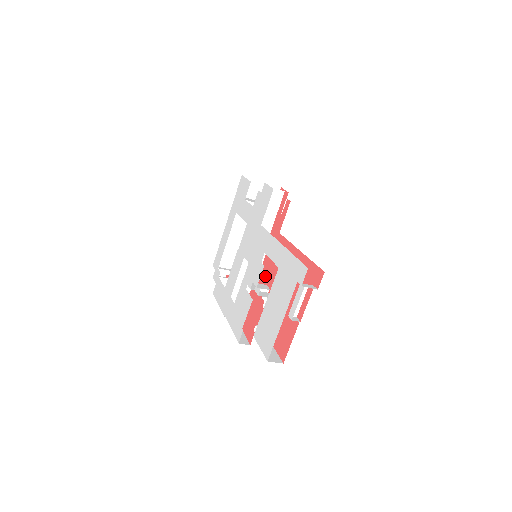
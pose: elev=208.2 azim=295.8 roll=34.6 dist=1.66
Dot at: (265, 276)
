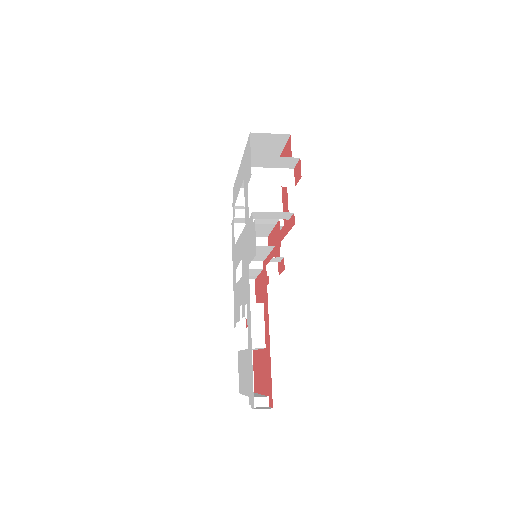
Dot at: (257, 294)
